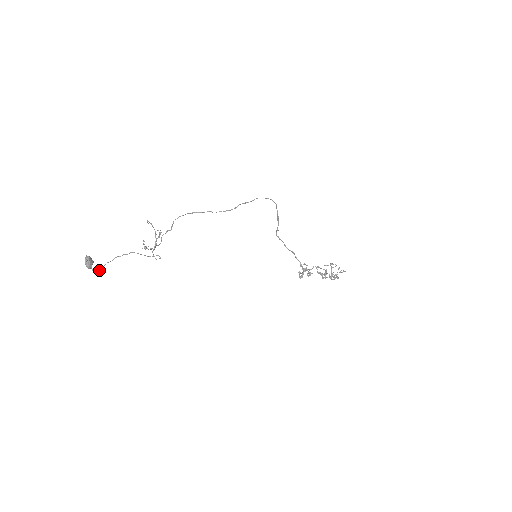
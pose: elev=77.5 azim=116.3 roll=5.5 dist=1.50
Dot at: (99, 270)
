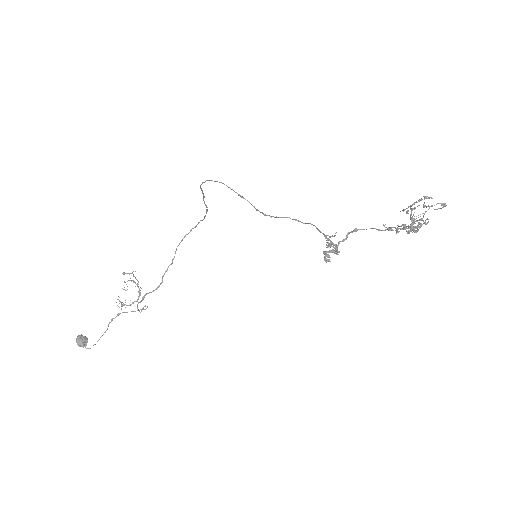
Dot at: (93, 345)
